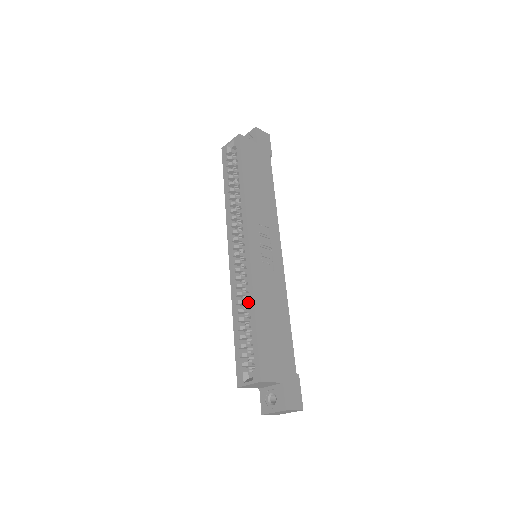
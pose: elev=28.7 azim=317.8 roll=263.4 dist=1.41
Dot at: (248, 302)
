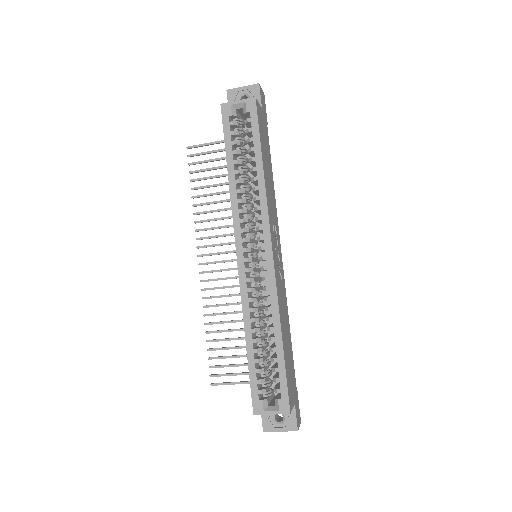
Dot at: (260, 318)
